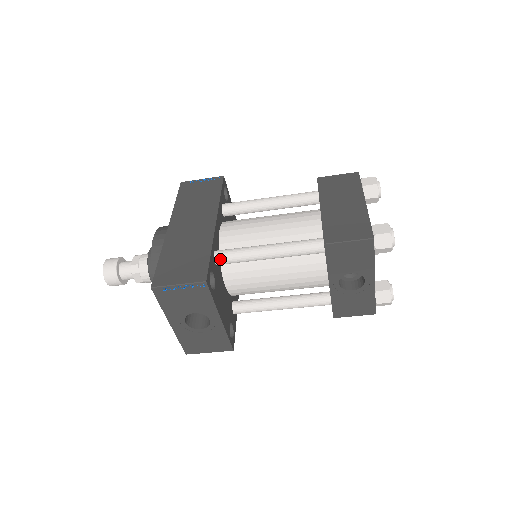
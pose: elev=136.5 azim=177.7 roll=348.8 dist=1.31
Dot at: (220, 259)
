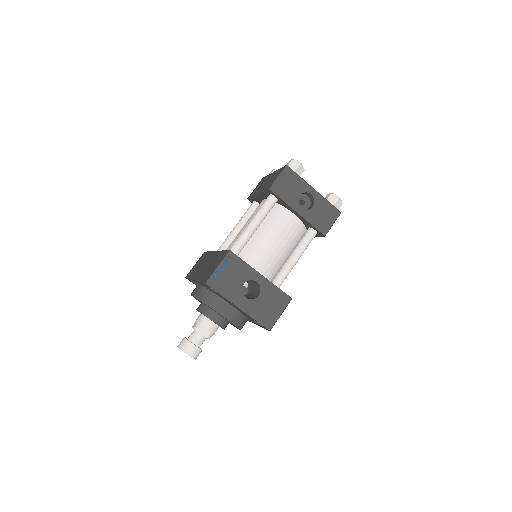
Dot at: occluded
